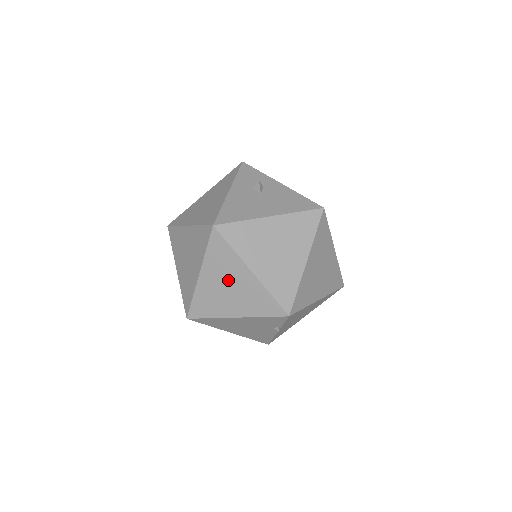
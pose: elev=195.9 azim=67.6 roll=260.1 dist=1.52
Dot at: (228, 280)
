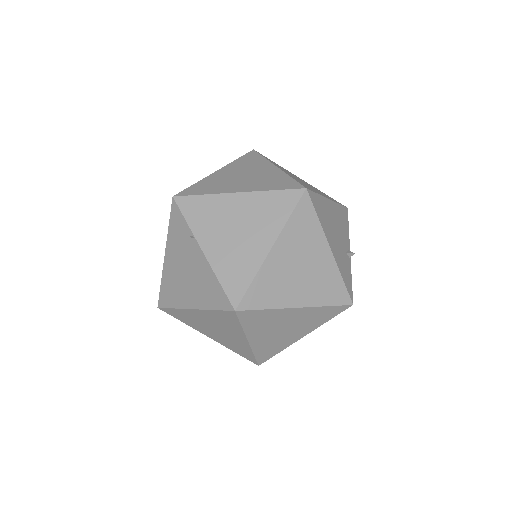
Dot at: occluded
